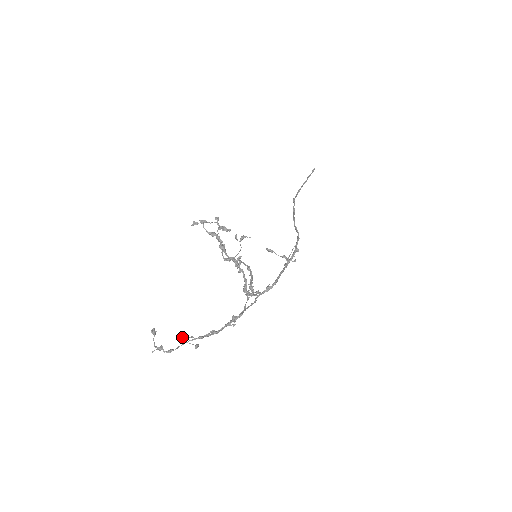
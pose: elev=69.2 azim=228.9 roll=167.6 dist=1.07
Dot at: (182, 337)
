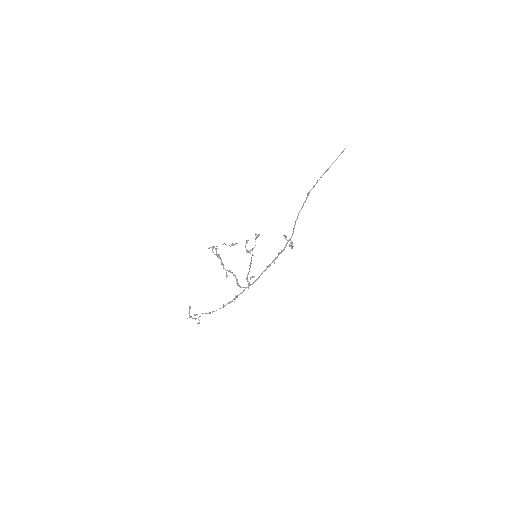
Dot at: occluded
